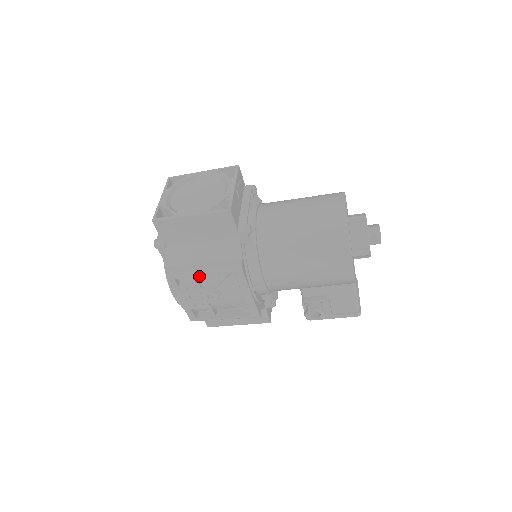
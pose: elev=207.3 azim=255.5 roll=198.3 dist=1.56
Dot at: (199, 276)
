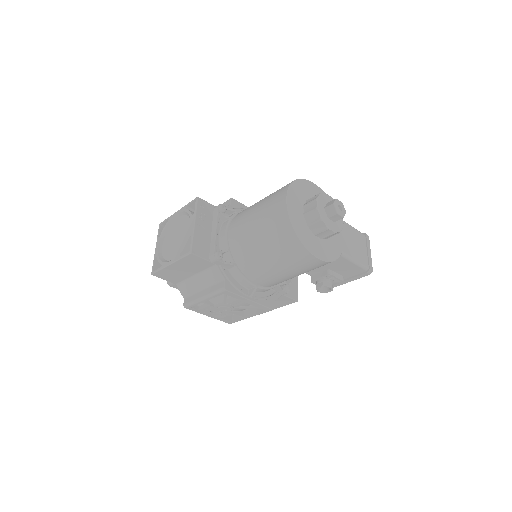
Dot at: occluded
